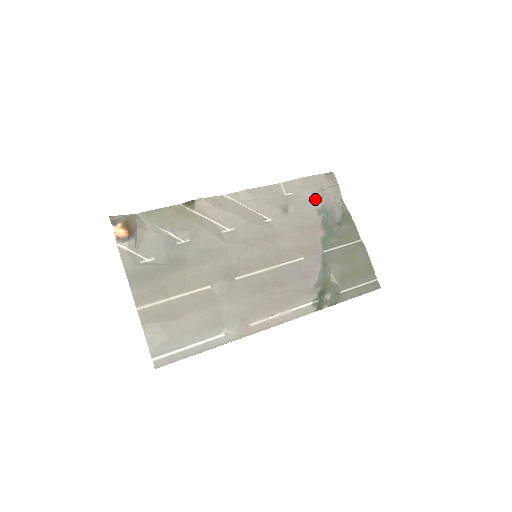
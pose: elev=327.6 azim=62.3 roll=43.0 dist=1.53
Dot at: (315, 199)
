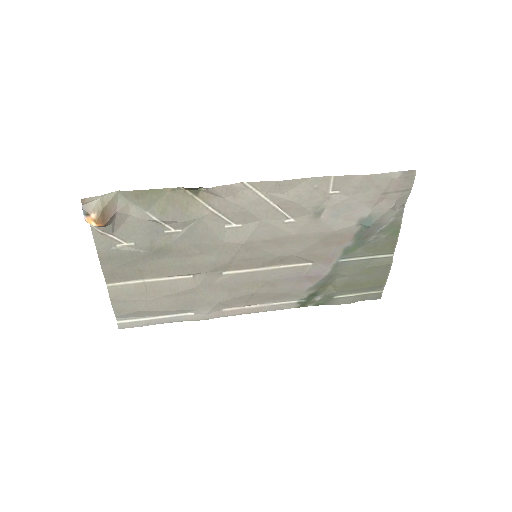
Dot at: (366, 205)
